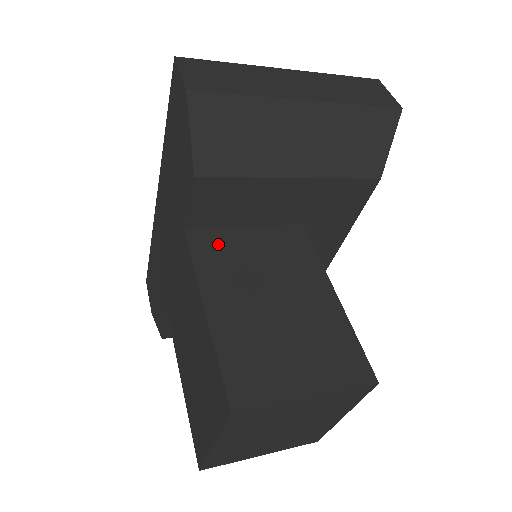
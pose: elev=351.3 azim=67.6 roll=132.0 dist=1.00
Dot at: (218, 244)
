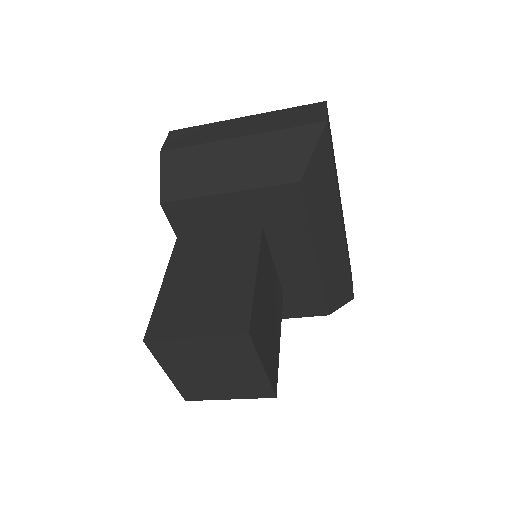
Dot at: (192, 245)
